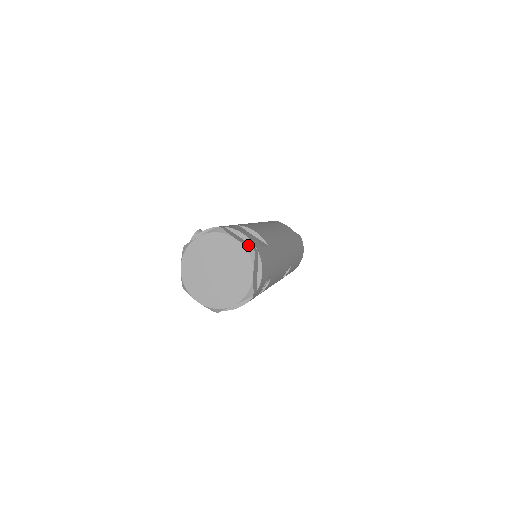
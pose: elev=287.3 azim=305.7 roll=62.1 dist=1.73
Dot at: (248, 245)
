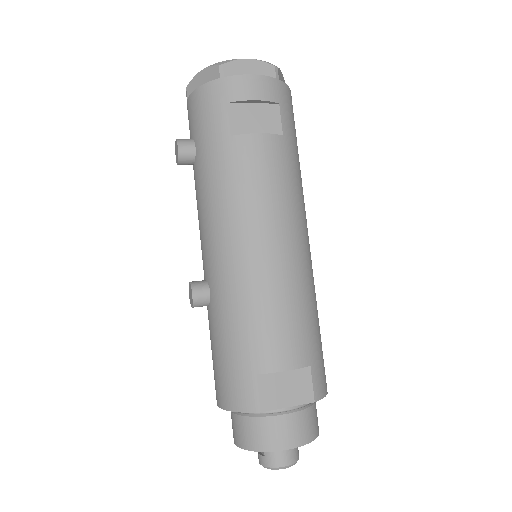
Dot at: occluded
